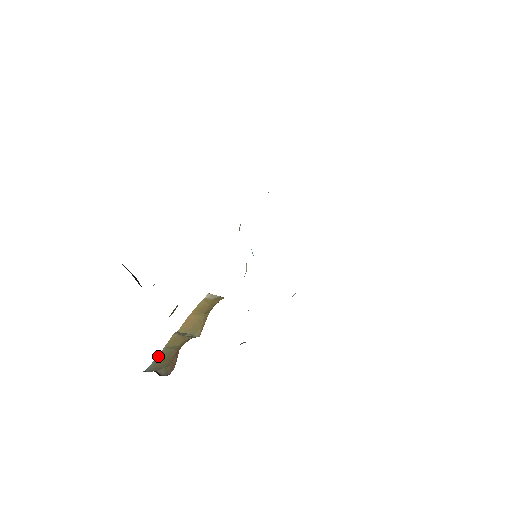
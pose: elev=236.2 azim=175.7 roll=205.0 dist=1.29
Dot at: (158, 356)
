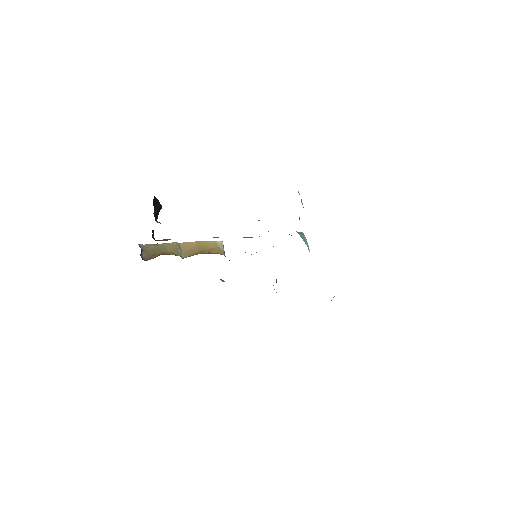
Dot at: (155, 244)
